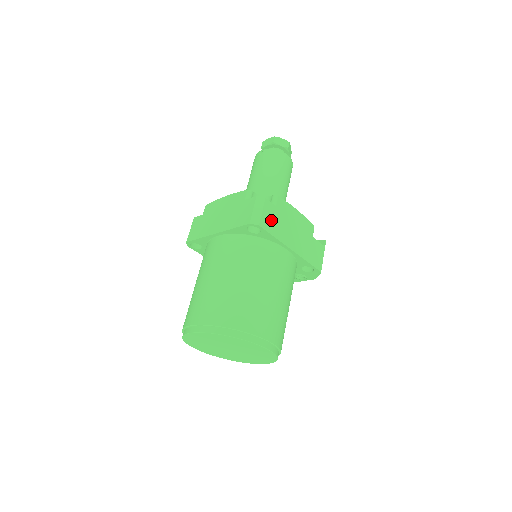
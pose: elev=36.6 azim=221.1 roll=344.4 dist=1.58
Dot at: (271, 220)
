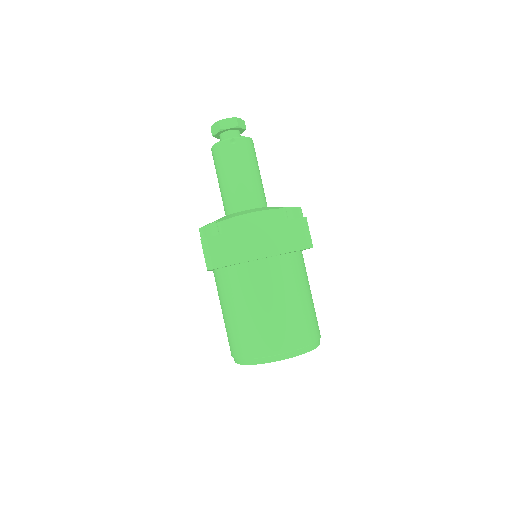
Dot at: occluded
